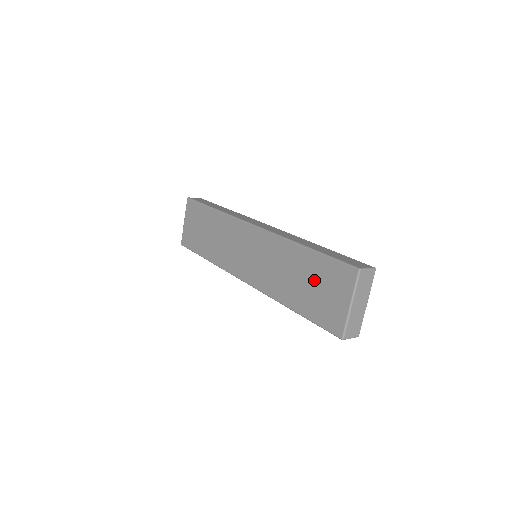
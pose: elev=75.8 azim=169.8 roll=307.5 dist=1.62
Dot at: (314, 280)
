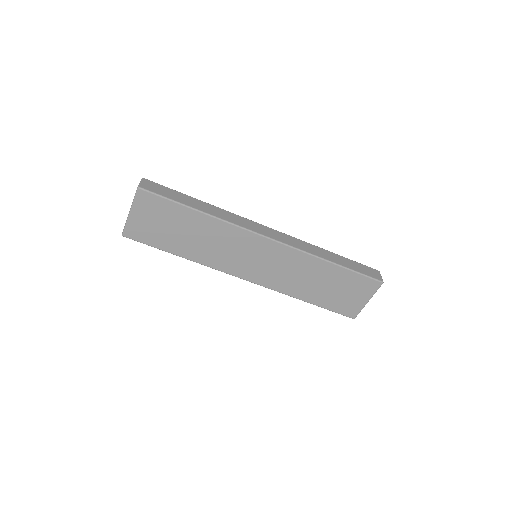
Dot at: (338, 286)
